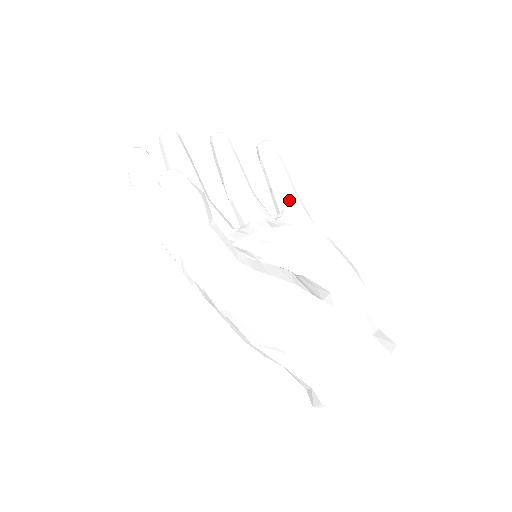
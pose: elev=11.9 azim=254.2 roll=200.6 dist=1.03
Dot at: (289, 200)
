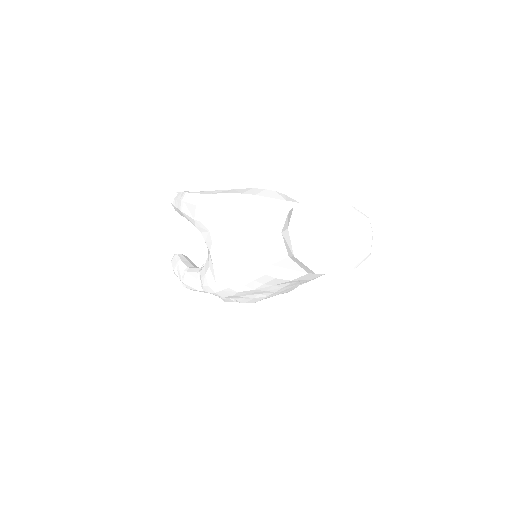
Dot at: occluded
